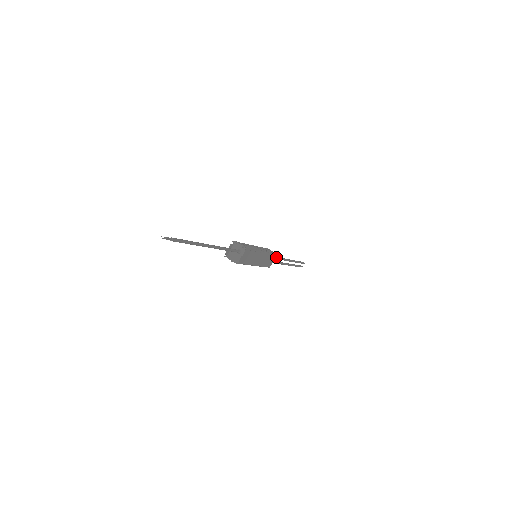
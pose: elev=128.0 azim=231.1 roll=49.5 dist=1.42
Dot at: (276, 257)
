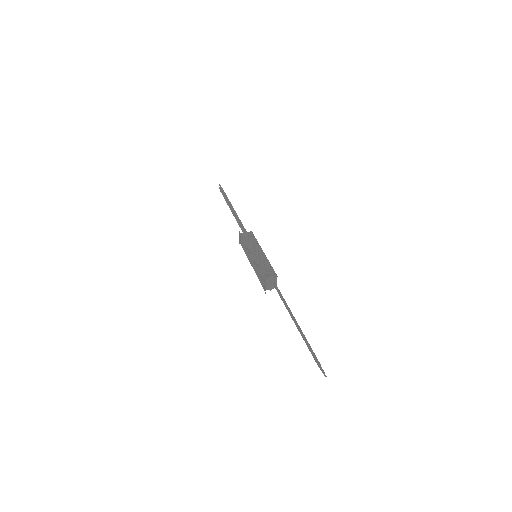
Dot at: (244, 229)
